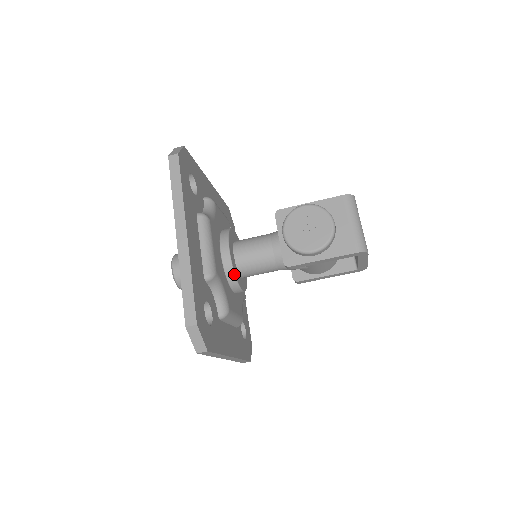
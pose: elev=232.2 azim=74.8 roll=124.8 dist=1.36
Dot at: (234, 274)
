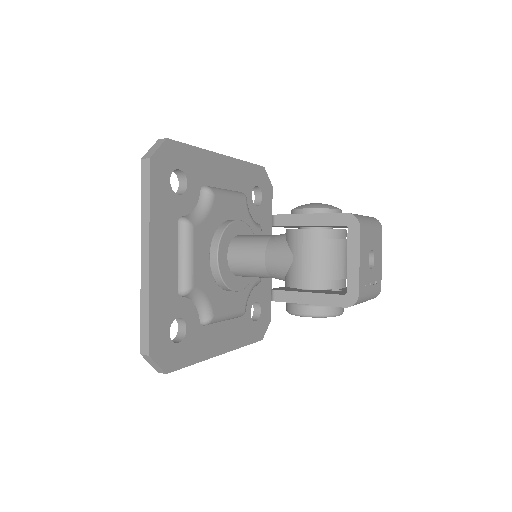
Dot at: (250, 281)
